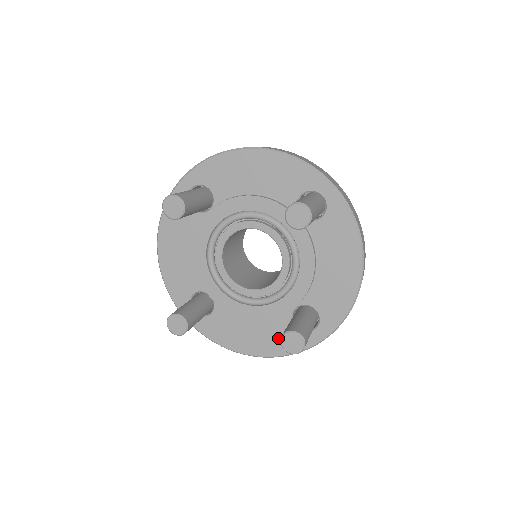
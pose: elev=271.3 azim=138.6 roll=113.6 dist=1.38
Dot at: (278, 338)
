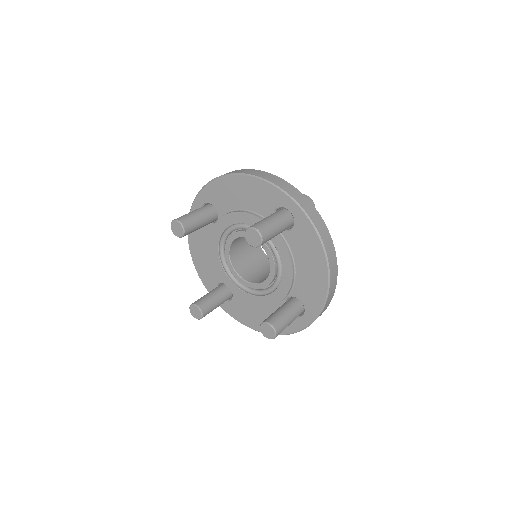
Dot at: occluded
